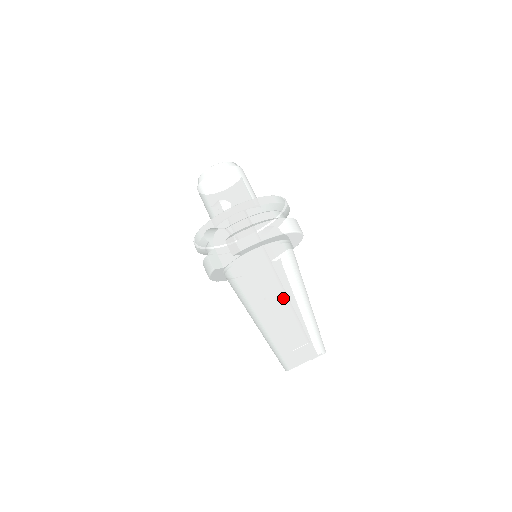
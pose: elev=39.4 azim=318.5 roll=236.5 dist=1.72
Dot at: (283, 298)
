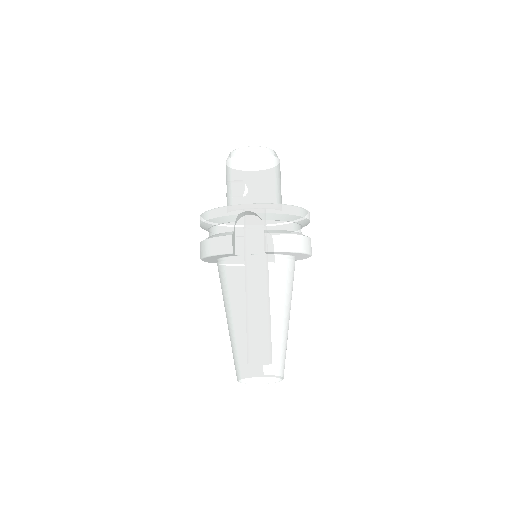
Dot at: (280, 314)
